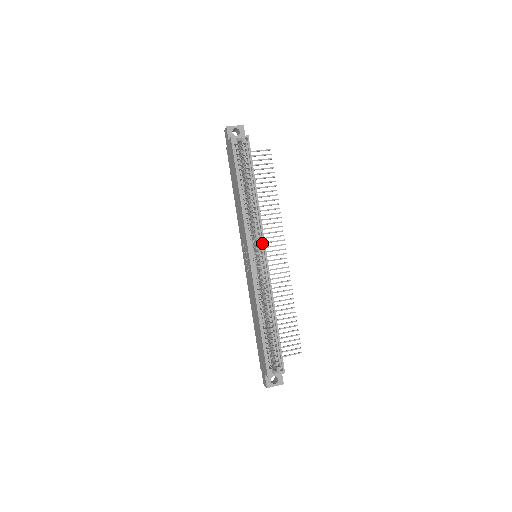
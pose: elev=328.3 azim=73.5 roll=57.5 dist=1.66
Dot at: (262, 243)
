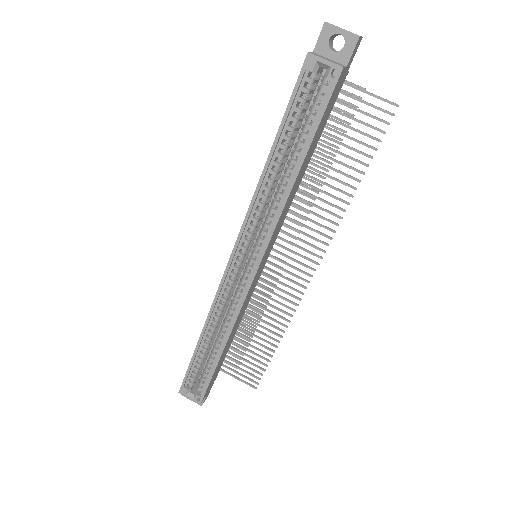
Dot at: (260, 253)
